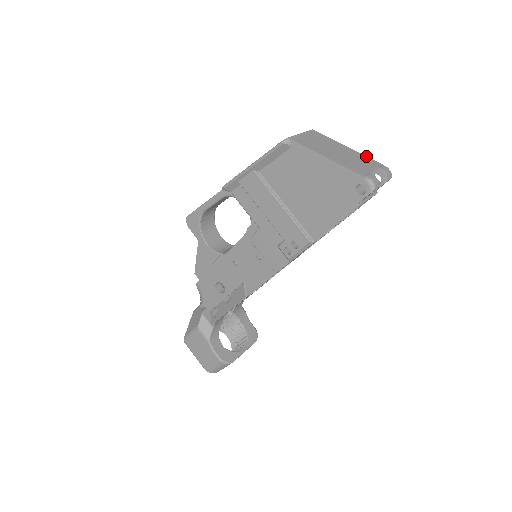
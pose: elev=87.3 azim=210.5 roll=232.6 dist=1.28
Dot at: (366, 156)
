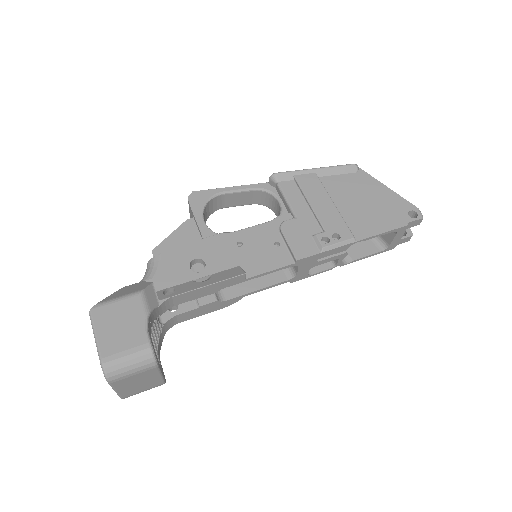
Dot at: occluded
